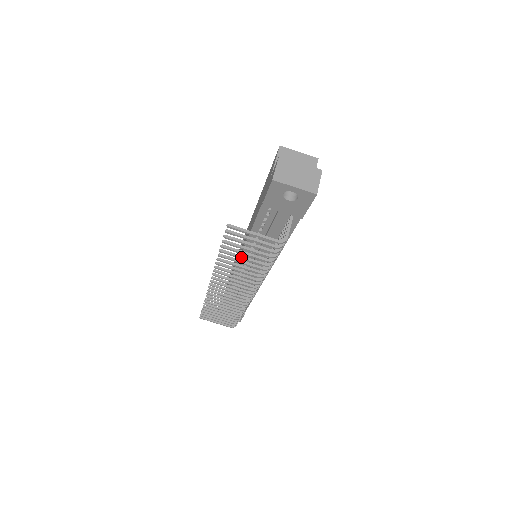
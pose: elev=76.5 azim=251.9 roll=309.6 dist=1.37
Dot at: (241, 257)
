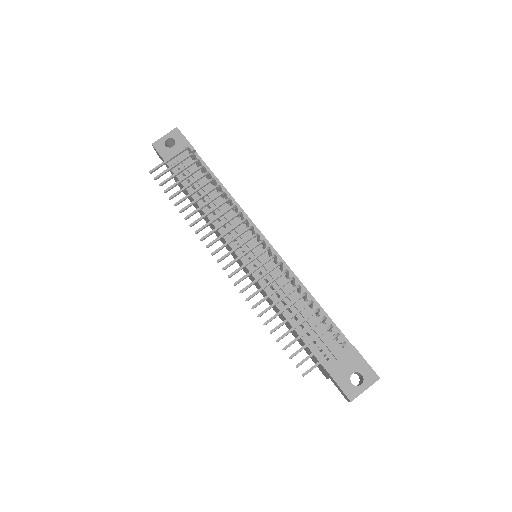
Dot at: (190, 193)
